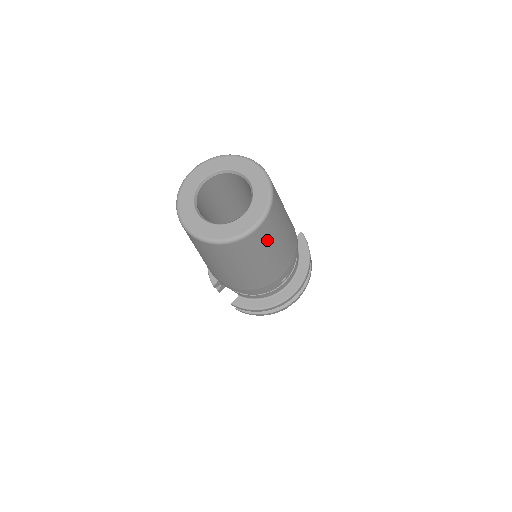
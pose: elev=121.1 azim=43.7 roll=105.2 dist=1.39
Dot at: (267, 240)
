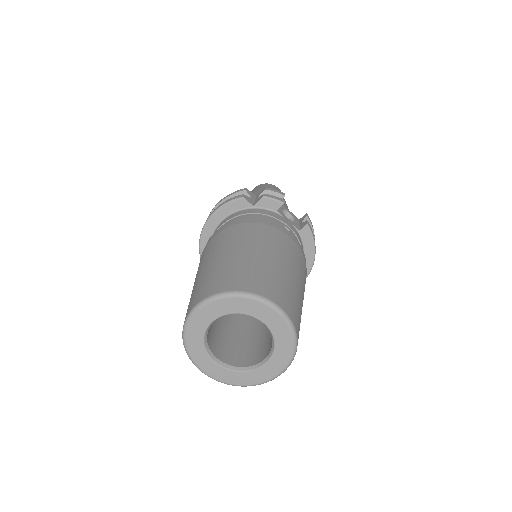
Dot at: occluded
